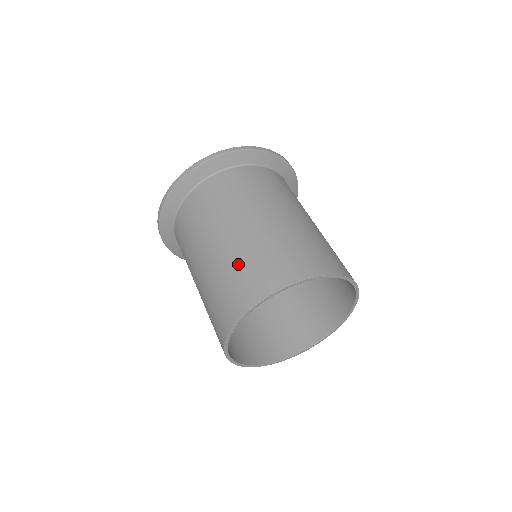
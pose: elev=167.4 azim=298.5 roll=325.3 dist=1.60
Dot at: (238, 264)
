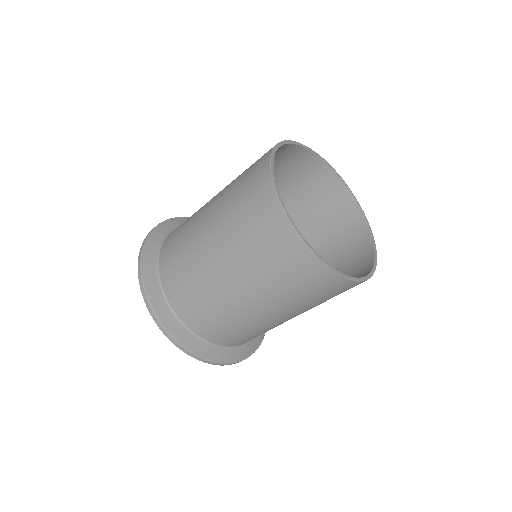
Dot at: occluded
